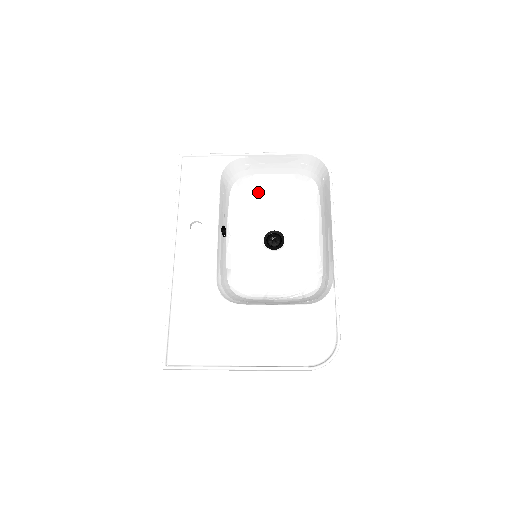
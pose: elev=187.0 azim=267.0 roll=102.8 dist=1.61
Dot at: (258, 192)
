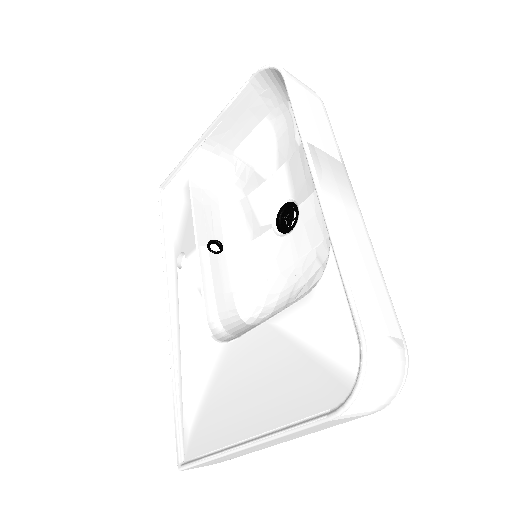
Dot at: (251, 169)
